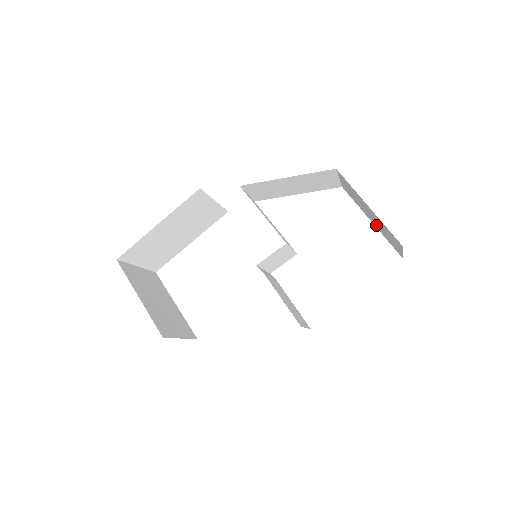
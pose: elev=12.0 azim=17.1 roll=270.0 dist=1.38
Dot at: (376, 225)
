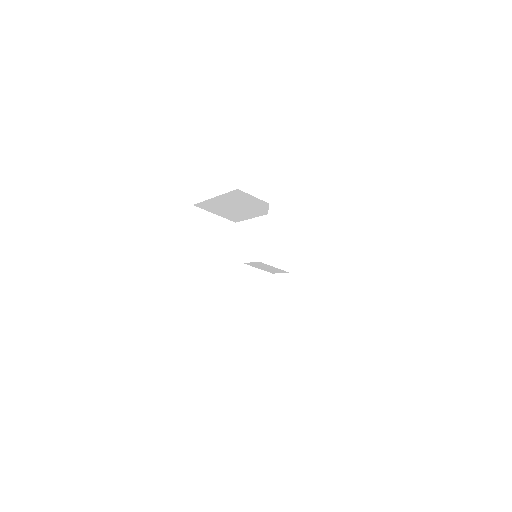
Dot at: occluded
